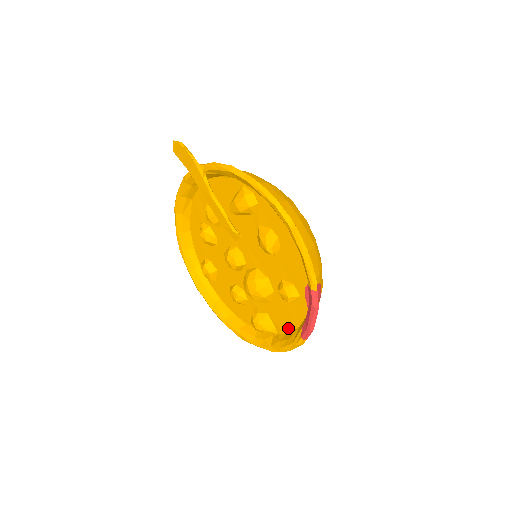
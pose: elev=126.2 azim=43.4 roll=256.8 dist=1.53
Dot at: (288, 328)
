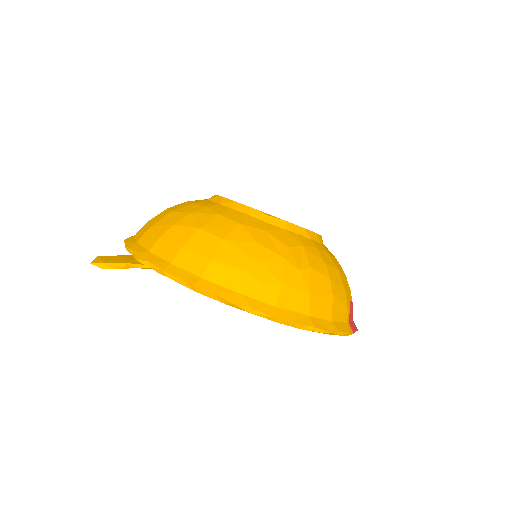
Dot at: occluded
